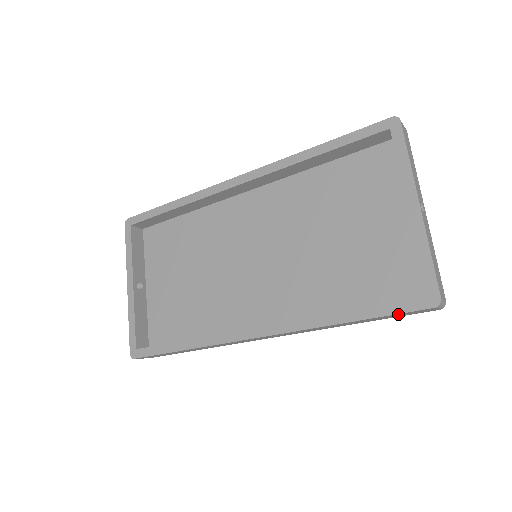
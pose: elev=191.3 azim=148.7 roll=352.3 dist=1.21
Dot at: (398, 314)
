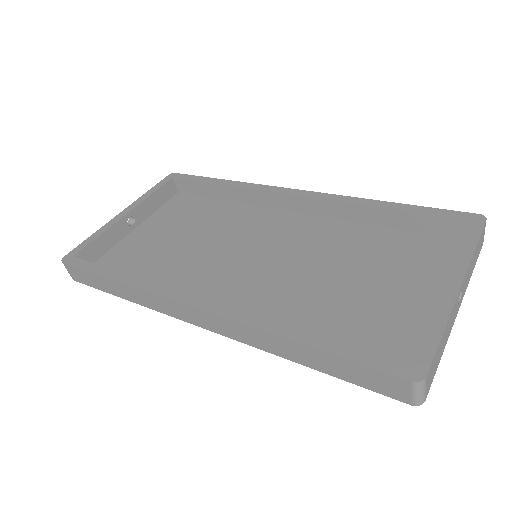
Dot at: (363, 368)
